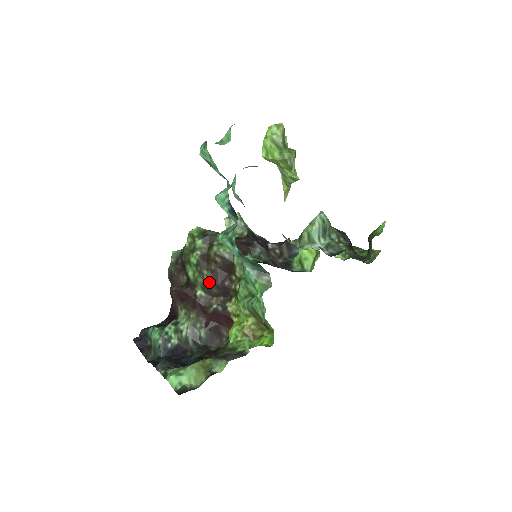
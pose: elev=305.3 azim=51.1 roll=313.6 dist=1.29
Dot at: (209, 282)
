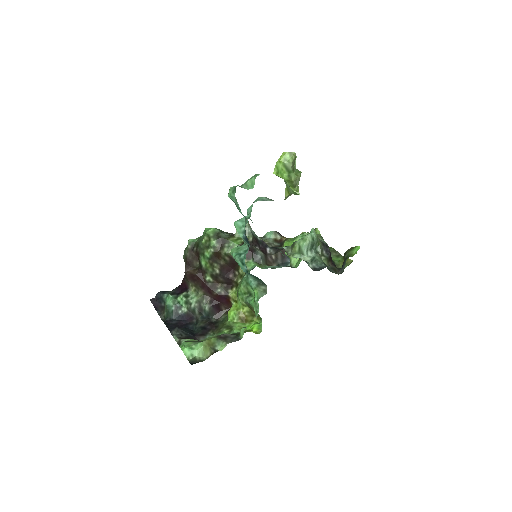
Dot at: (217, 272)
